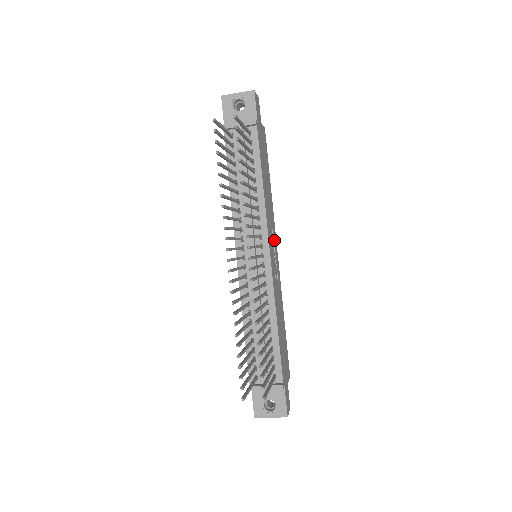
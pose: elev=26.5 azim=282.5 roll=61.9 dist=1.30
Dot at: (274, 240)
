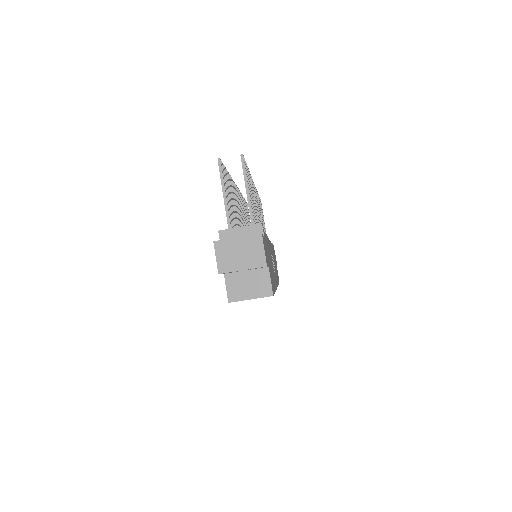
Dot at: occluded
